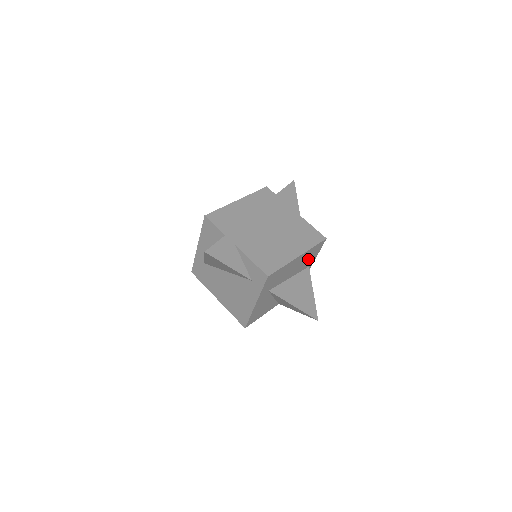
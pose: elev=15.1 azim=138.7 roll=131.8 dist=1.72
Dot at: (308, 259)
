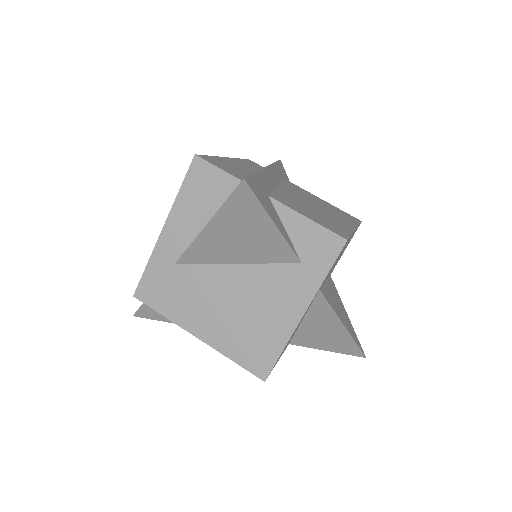
Dot at: (342, 253)
